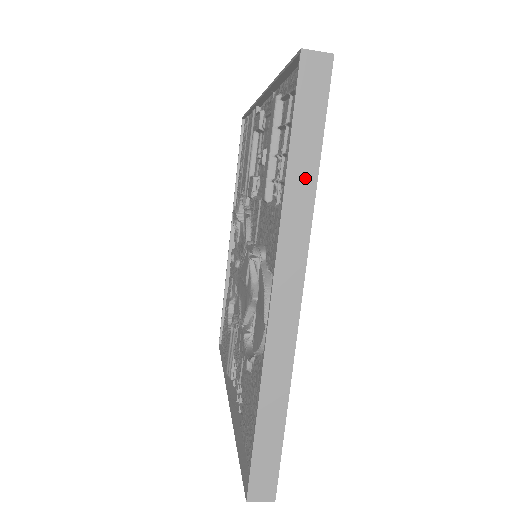
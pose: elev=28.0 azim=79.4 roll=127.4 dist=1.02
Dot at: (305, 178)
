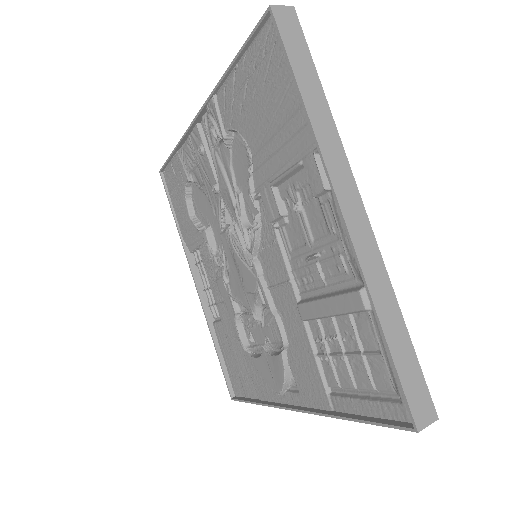
Dot at: occluded
